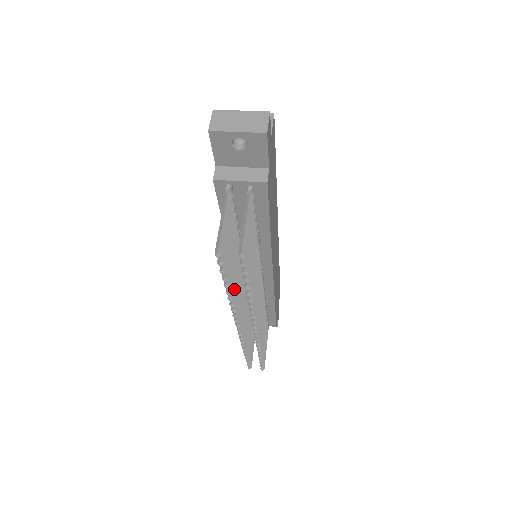
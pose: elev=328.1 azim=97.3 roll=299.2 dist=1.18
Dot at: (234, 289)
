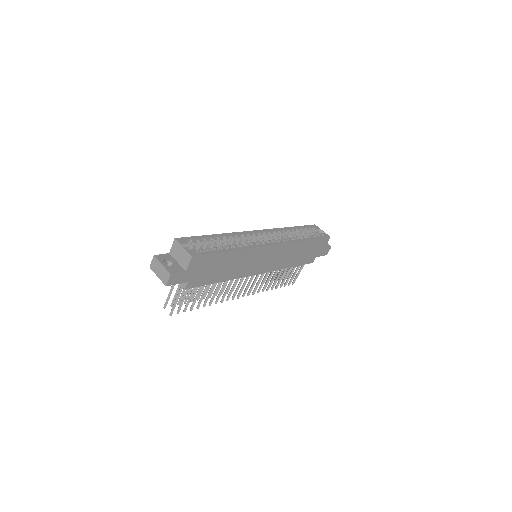
Dot at: (206, 294)
